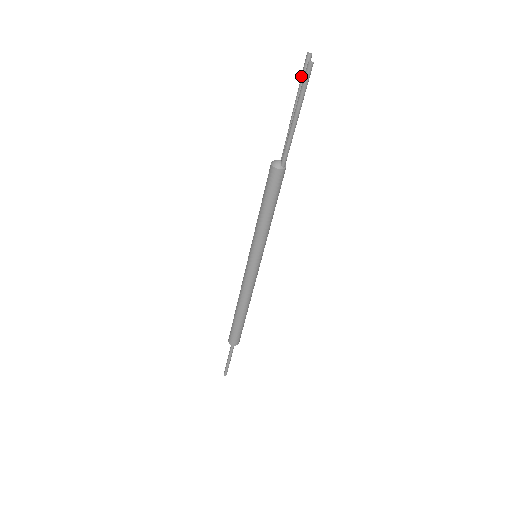
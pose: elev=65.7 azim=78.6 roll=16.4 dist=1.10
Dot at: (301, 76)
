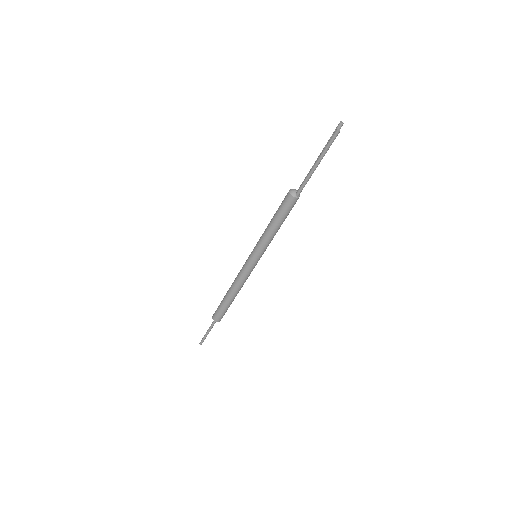
Dot at: (331, 136)
